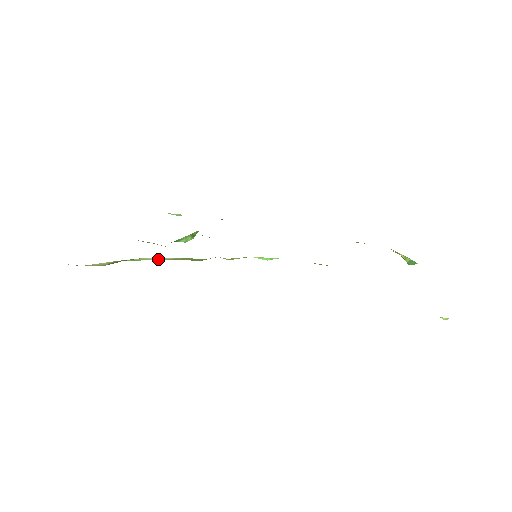
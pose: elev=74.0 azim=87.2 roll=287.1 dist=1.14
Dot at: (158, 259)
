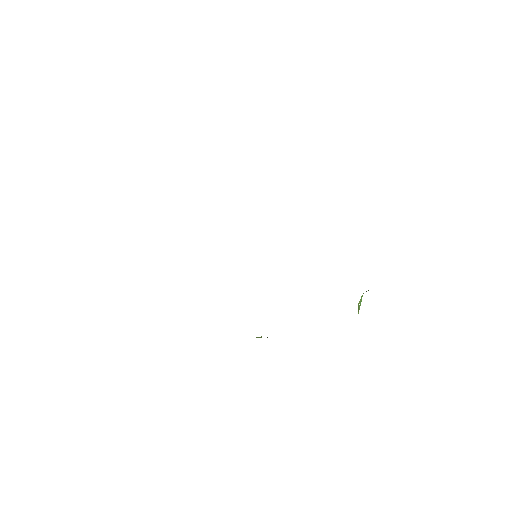
Dot at: occluded
